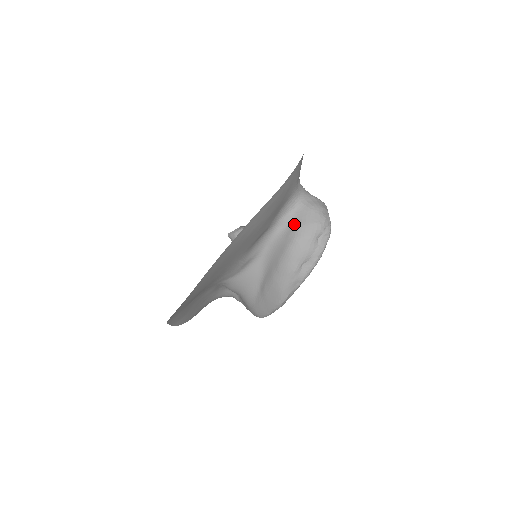
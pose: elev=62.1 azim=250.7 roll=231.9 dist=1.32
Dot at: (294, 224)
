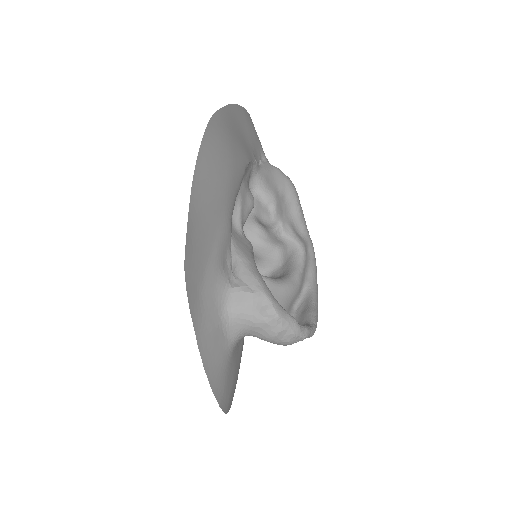
Dot at: occluded
